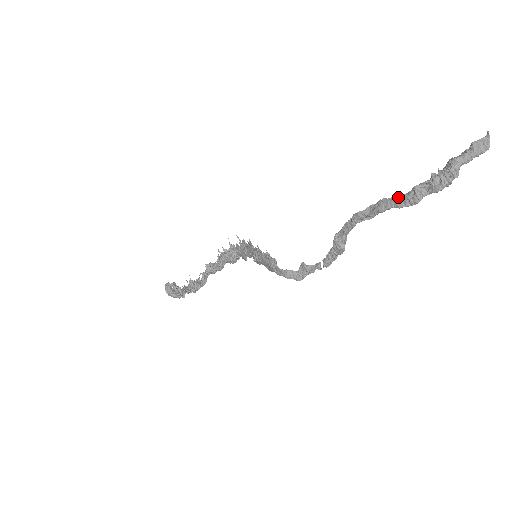
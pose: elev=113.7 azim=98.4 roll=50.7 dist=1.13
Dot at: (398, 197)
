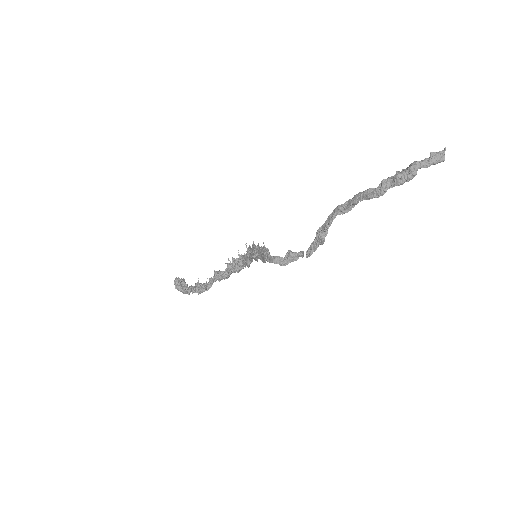
Dot at: (369, 190)
